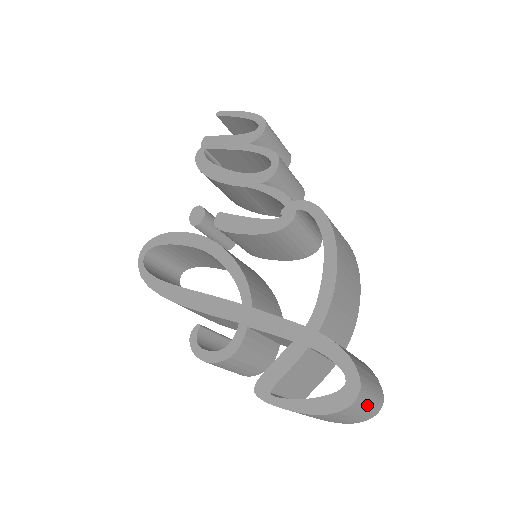
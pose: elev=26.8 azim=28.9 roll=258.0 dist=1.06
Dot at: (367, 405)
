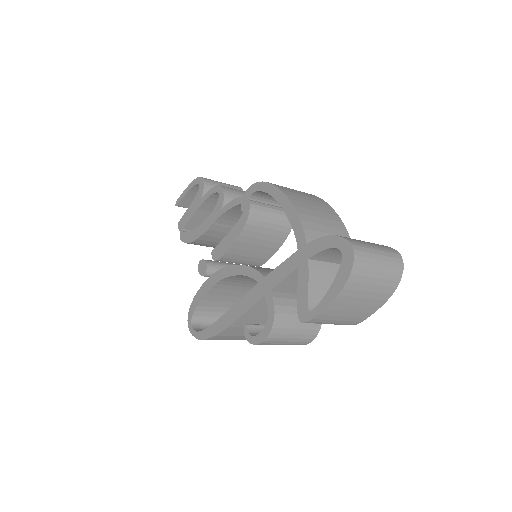
Dot at: (377, 258)
